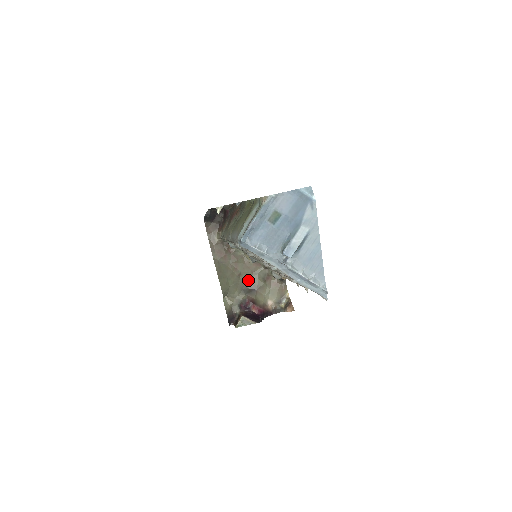
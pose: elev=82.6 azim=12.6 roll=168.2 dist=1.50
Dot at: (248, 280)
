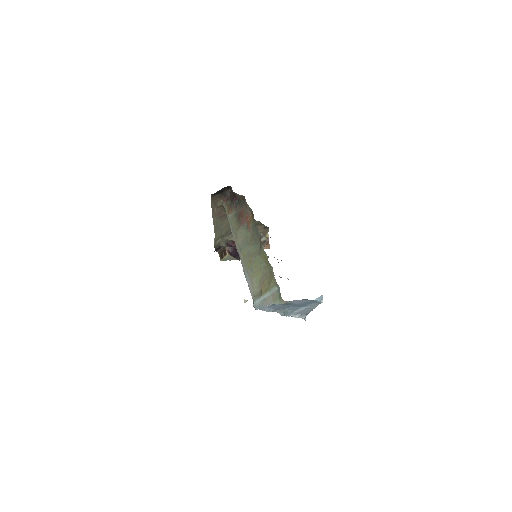
Dot at: occluded
